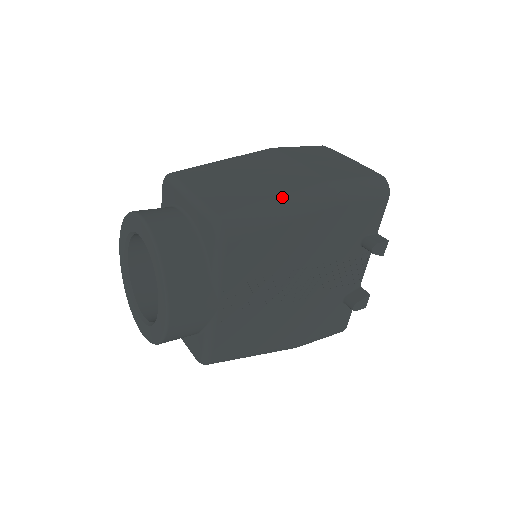
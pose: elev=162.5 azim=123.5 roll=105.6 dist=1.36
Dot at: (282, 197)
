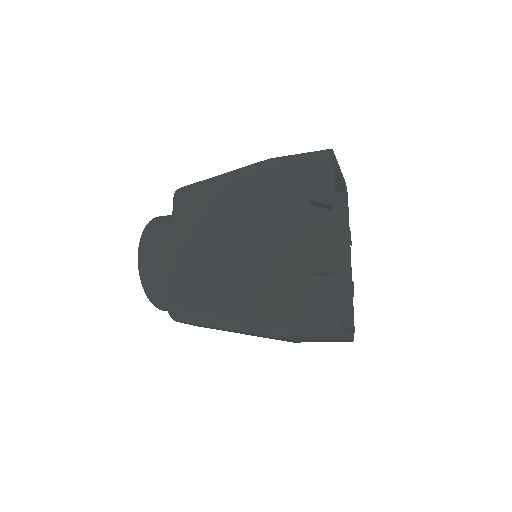
Dot at: occluded
